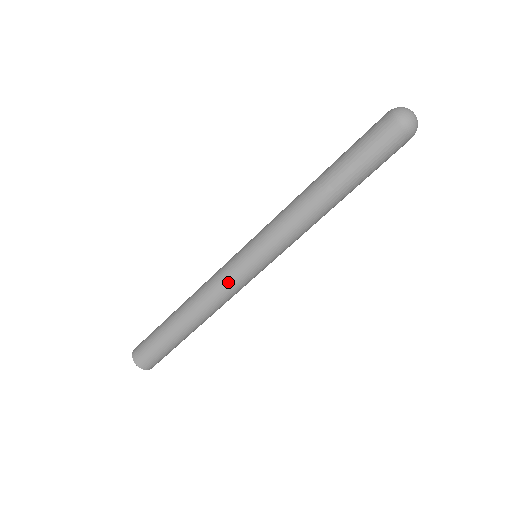
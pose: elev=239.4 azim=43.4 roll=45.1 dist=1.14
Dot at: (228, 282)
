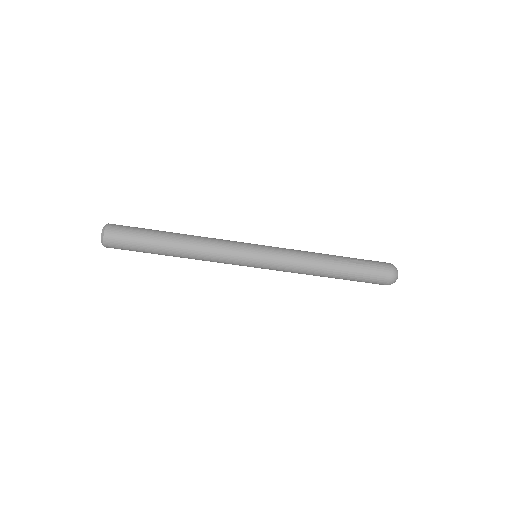
Dot at: (231, 244)
